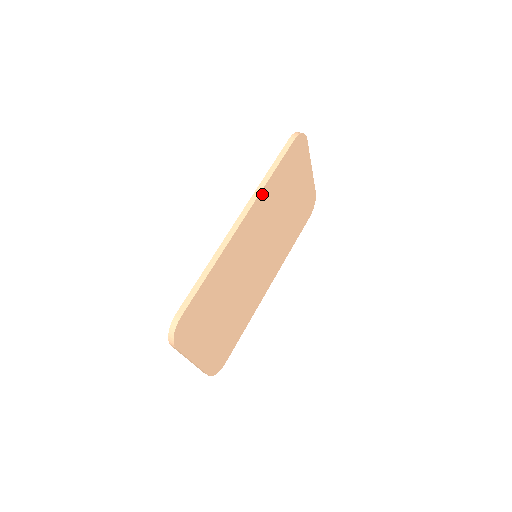
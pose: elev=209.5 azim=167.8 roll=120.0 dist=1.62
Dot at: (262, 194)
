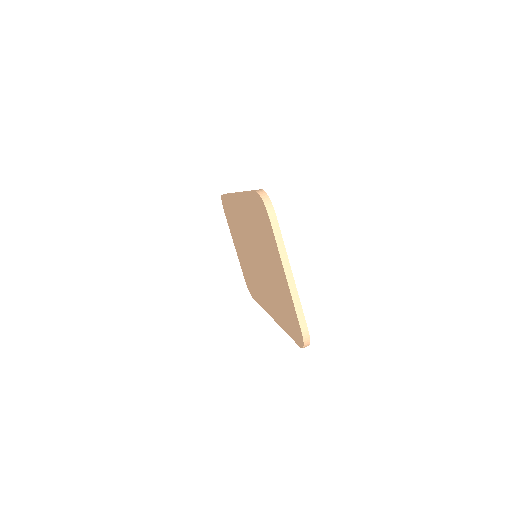
Dot at: occluded
